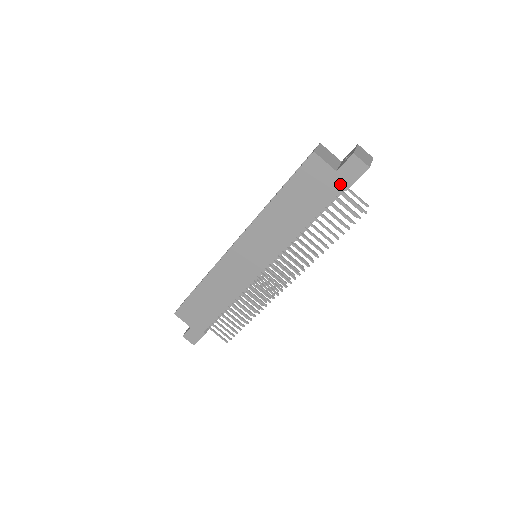
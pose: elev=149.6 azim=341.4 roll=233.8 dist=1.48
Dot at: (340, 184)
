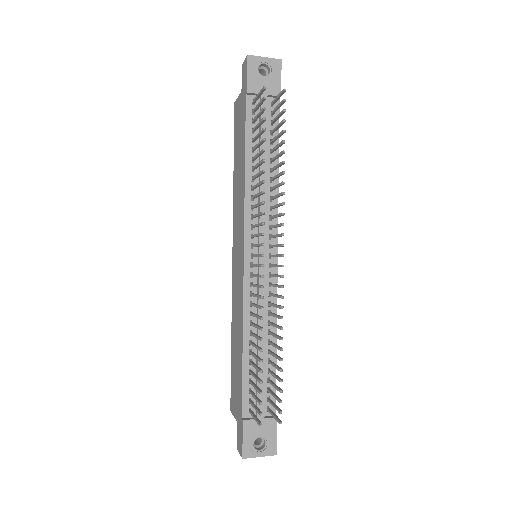
Dot at: (244, 95)
